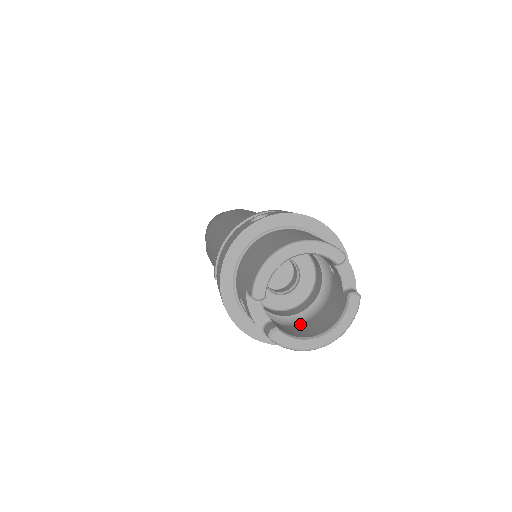
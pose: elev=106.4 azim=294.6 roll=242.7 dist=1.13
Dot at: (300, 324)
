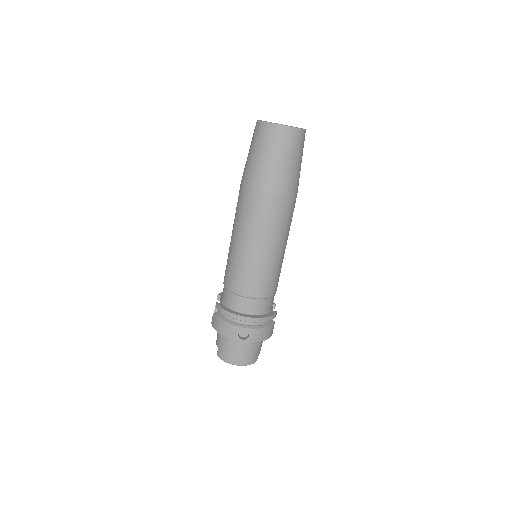
Dot at: occluded
